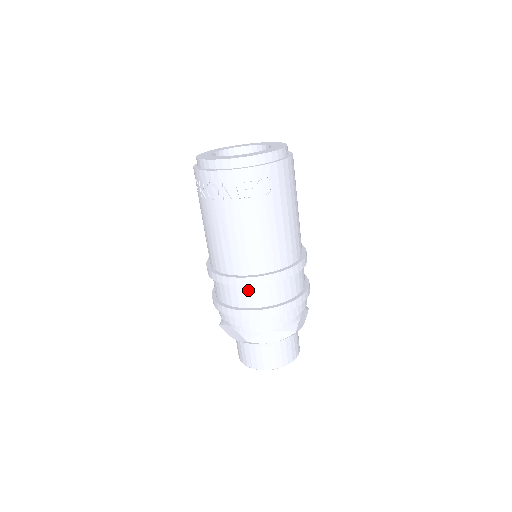
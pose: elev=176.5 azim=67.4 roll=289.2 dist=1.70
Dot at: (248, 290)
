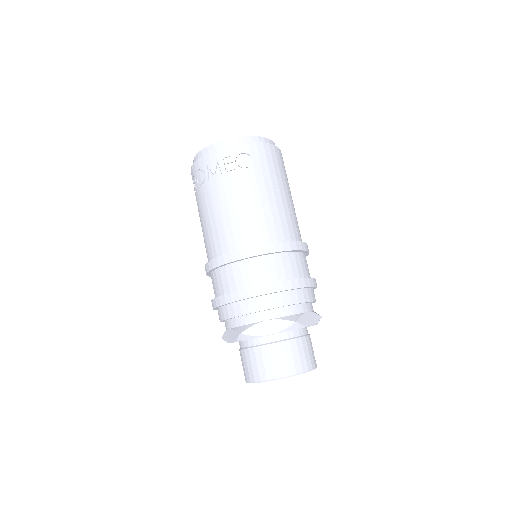
Dot at: (237, 269)
